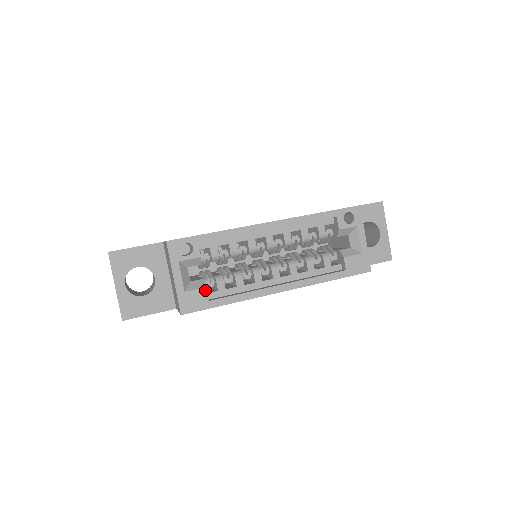
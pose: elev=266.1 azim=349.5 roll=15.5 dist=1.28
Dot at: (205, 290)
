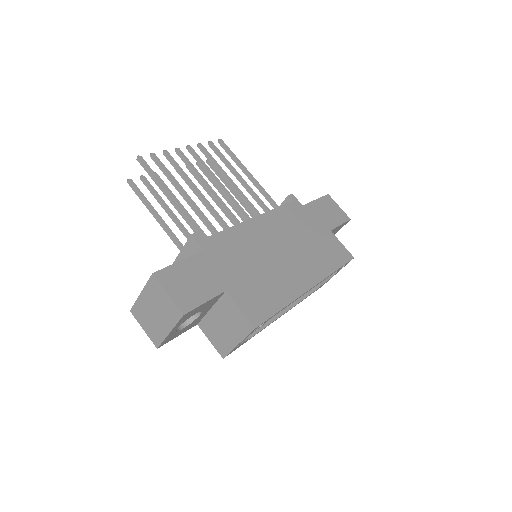
Dot at: occluded
